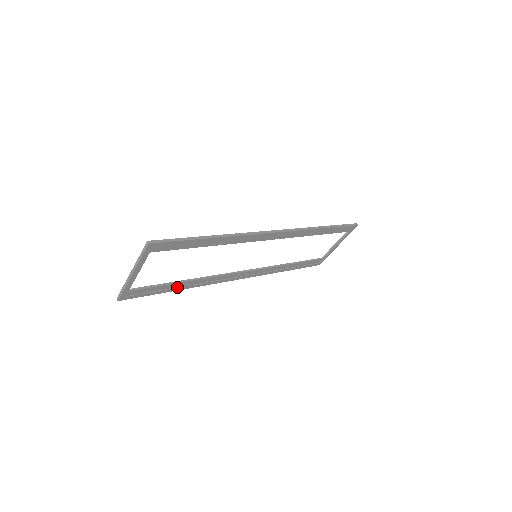
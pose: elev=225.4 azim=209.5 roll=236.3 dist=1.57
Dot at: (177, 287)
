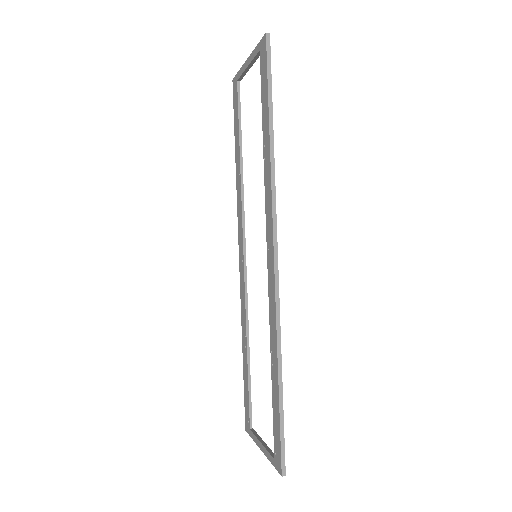
Dot at: occluded
